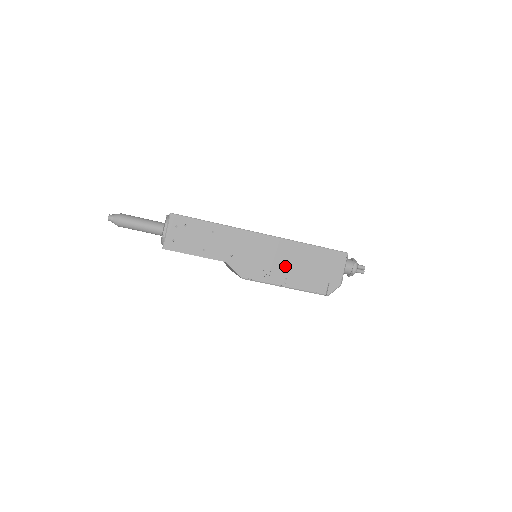
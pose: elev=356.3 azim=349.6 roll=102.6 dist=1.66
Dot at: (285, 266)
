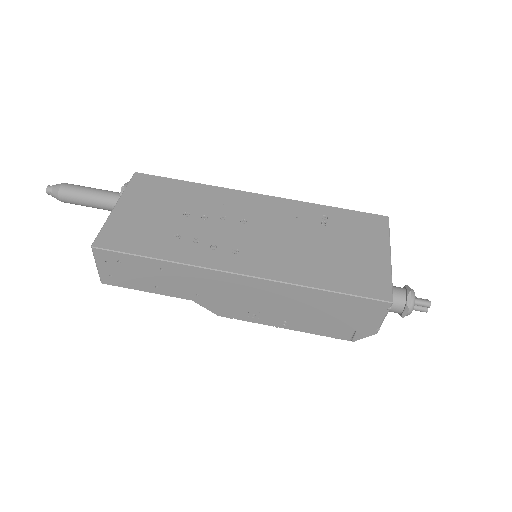
Dot at: (282, 310)
